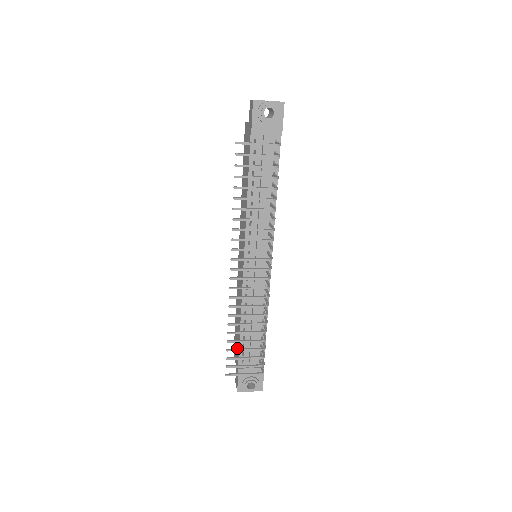
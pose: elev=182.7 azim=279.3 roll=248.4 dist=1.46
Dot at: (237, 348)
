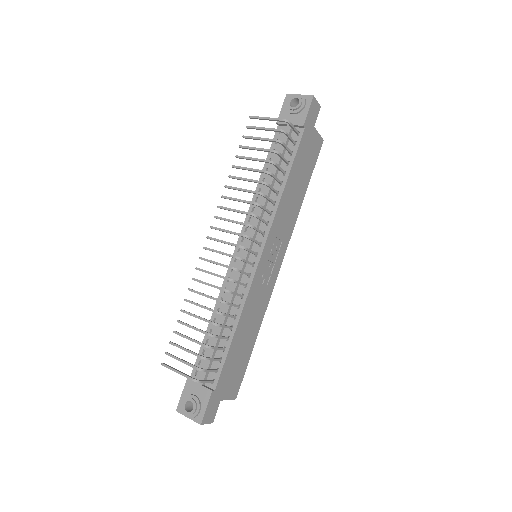
Dot at: occluded
